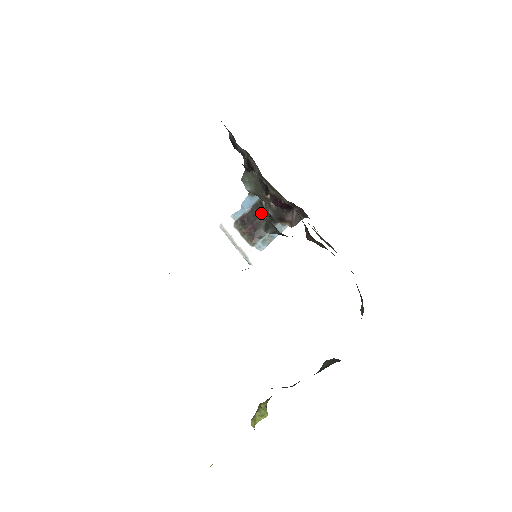
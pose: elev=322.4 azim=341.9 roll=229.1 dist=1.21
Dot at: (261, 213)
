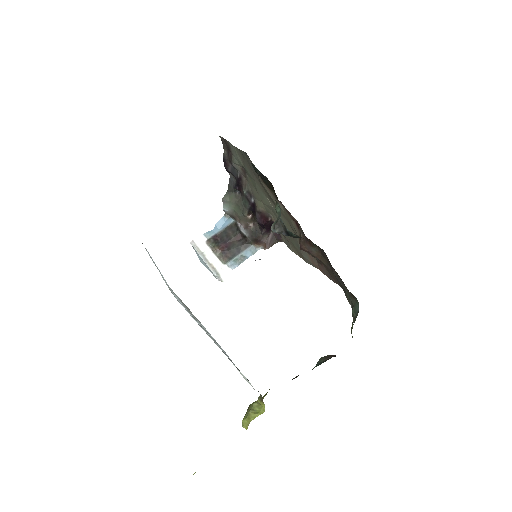
Dot at: (235, 234)
